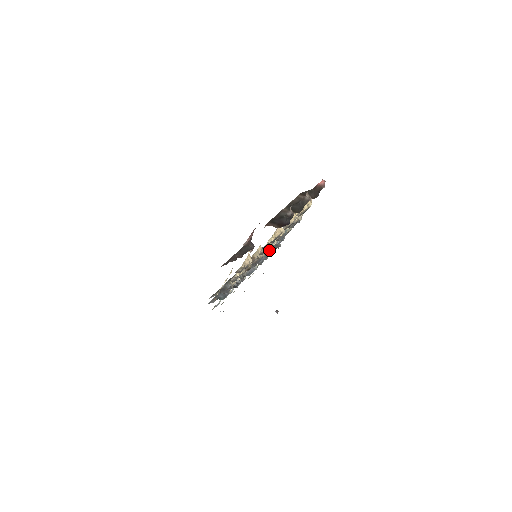
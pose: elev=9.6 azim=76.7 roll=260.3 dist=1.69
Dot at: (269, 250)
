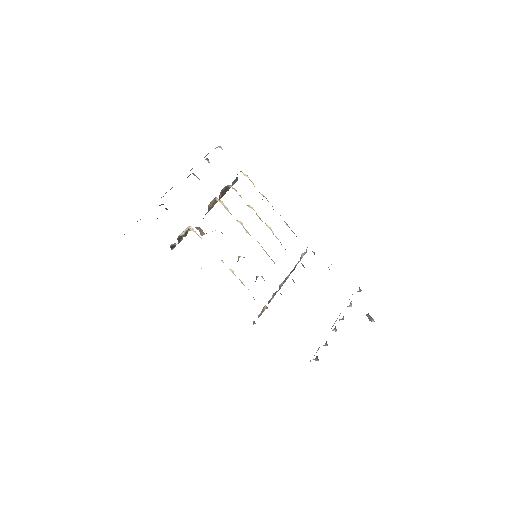
Dot at: occluded
